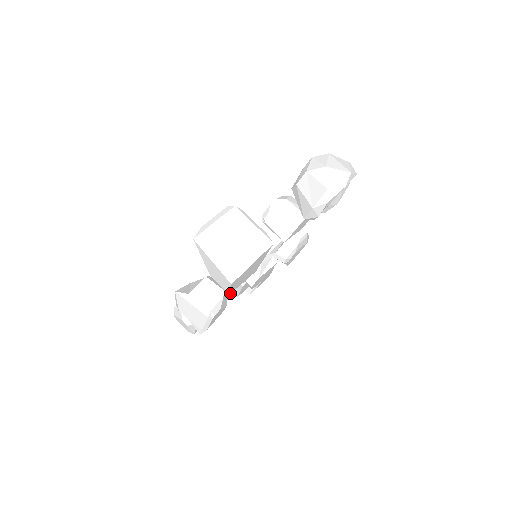
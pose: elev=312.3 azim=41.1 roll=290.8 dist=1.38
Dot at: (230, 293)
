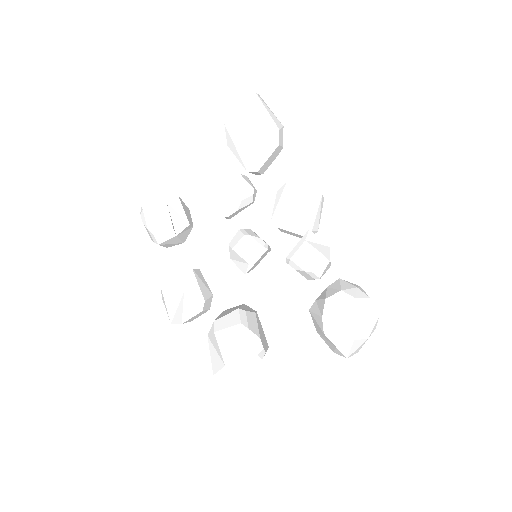
Dot at: occluded
